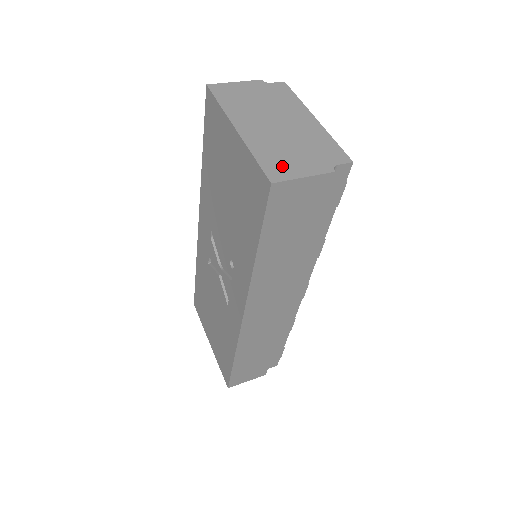
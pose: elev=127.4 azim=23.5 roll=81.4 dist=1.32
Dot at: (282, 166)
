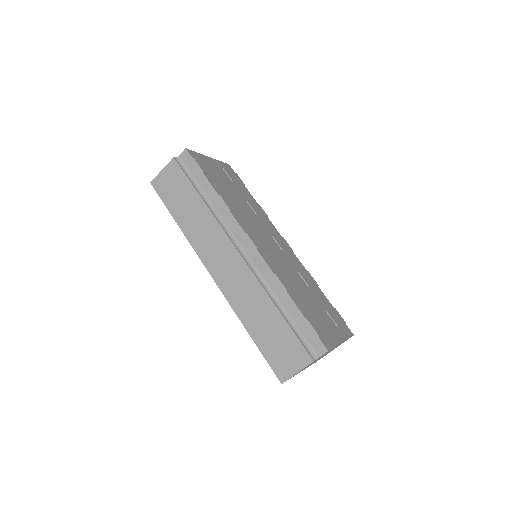
Dot at: occluded
